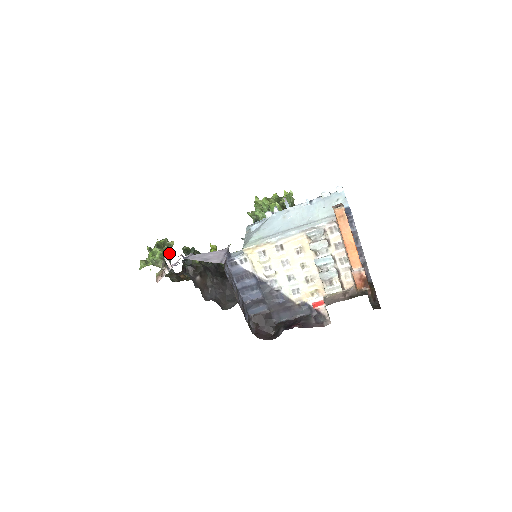
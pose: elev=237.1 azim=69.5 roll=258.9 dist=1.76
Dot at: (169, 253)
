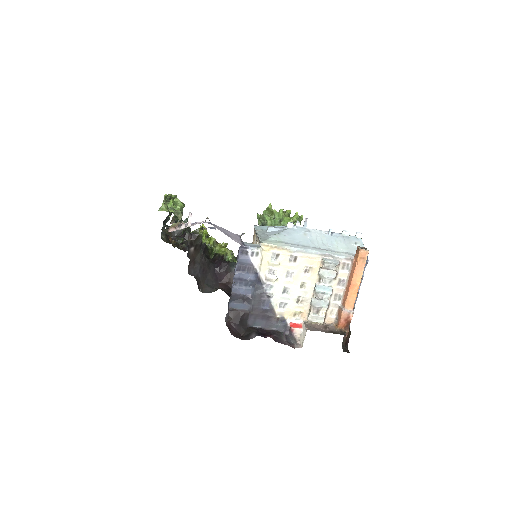
Dot at: occluded
